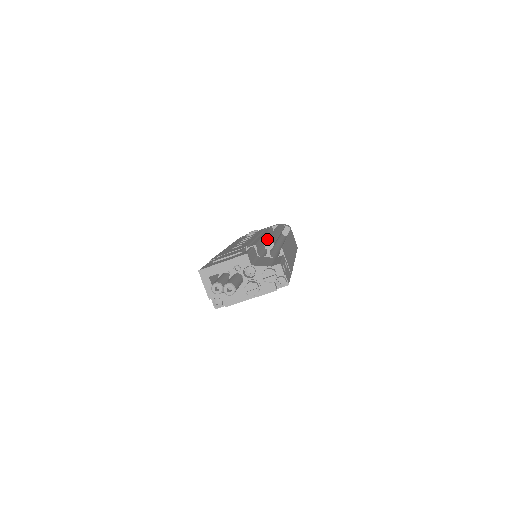
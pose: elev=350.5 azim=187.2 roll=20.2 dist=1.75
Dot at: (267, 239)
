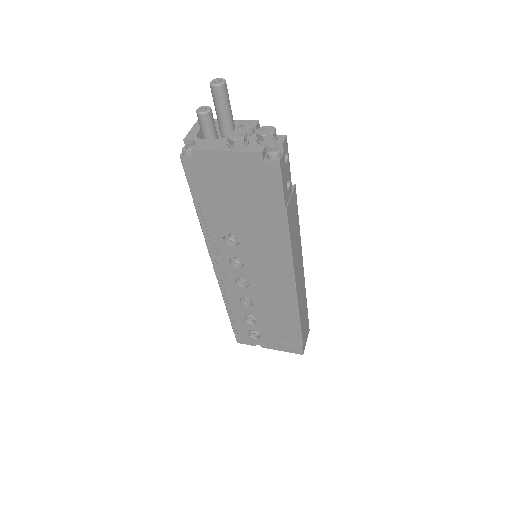
Dot at: occluded
